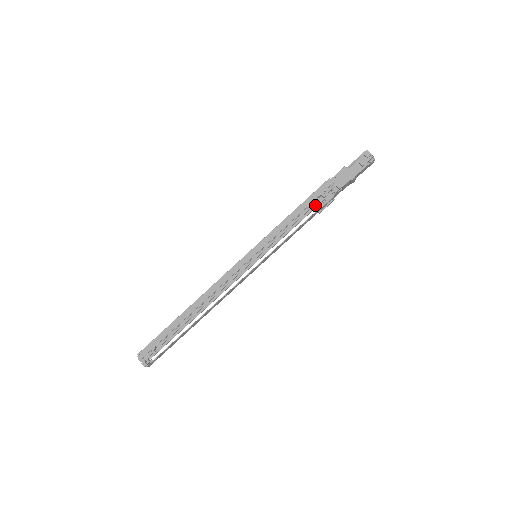
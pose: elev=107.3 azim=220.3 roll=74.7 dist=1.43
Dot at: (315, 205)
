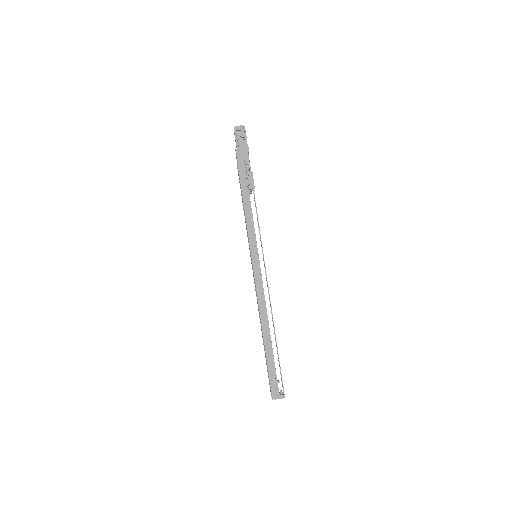
Dot at: (249, 188)
